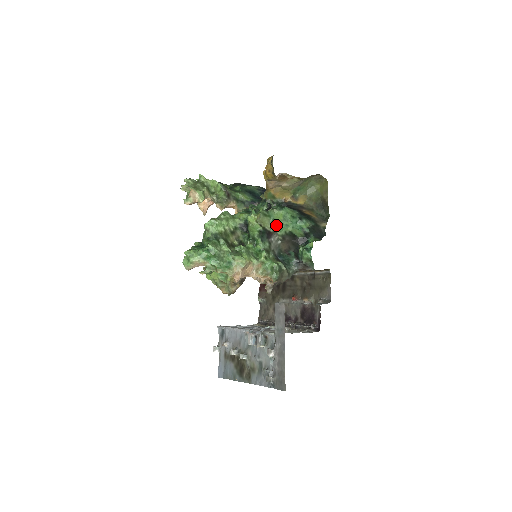
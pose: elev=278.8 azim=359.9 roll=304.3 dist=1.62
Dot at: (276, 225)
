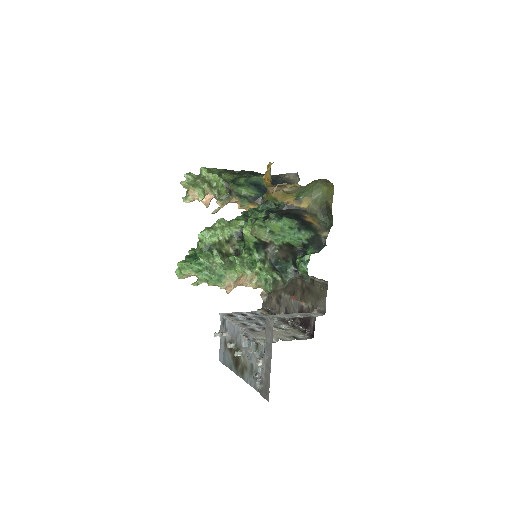
Dot at: (273, 236)
